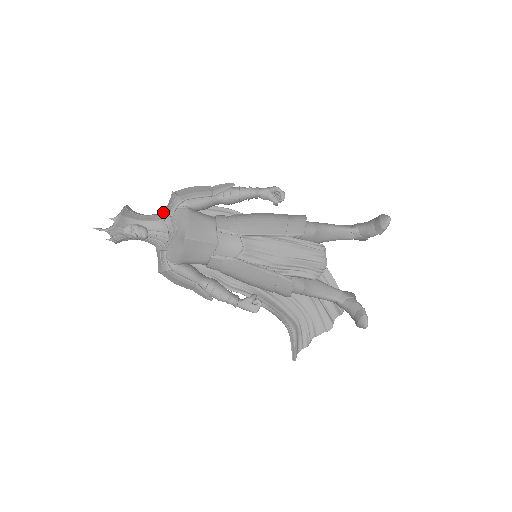
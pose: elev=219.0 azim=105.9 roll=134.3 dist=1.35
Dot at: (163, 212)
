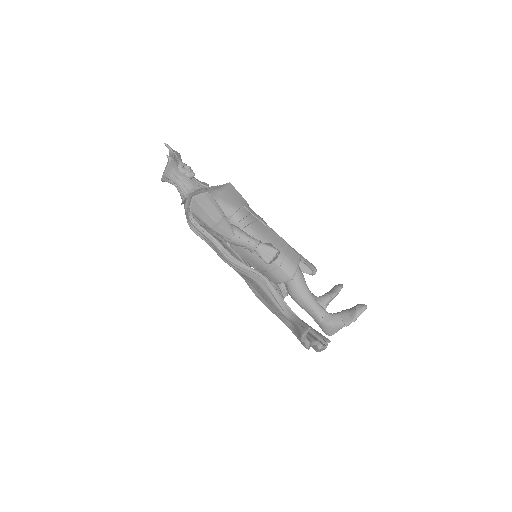
Dot at: occluded
